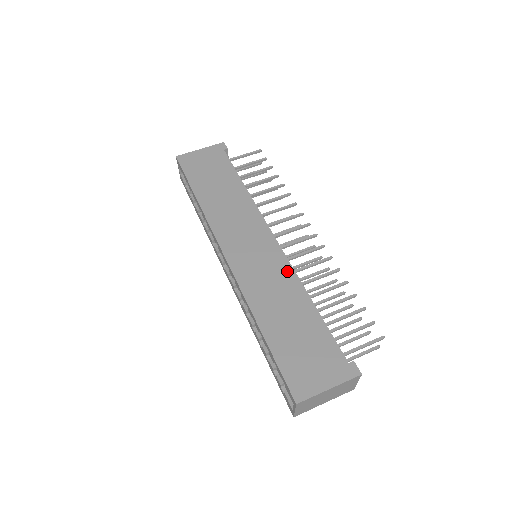
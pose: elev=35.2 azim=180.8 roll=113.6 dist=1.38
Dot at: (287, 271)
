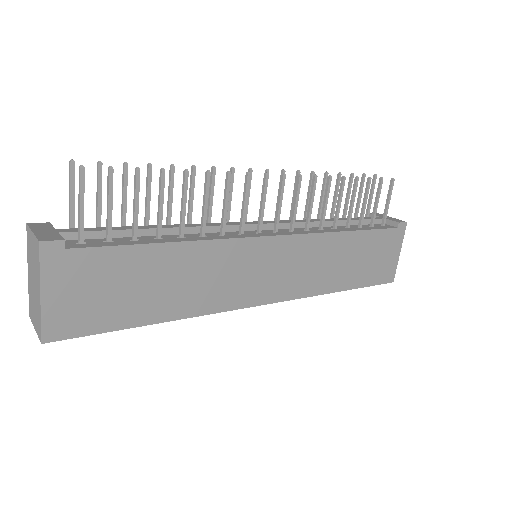
Dot at: (314, 242)
